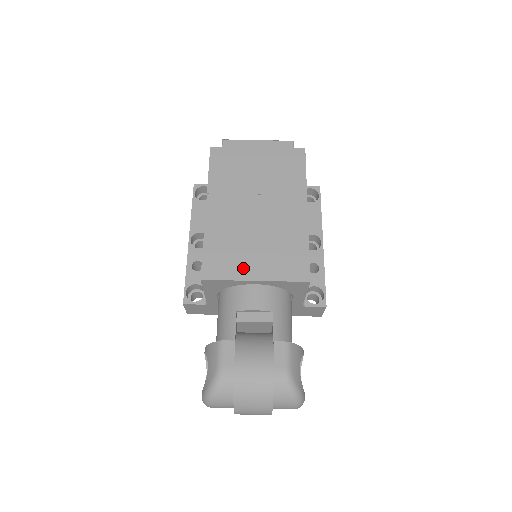
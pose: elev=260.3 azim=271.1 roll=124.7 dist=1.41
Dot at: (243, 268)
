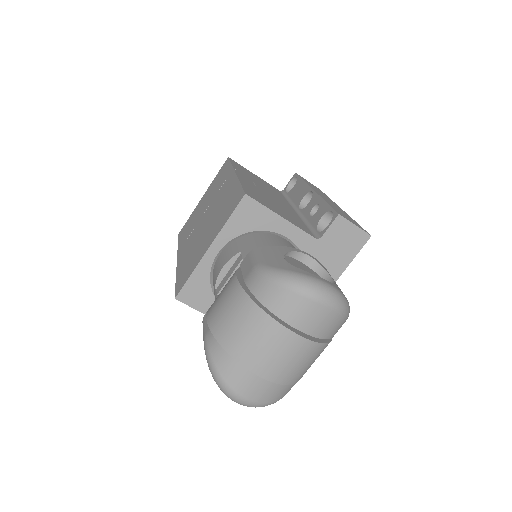
Dot at: (200, 254)
